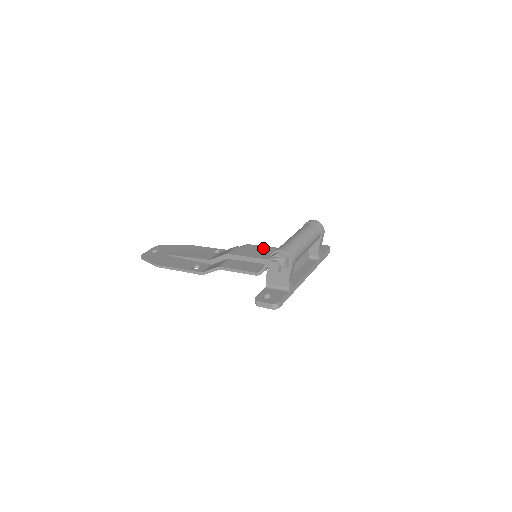
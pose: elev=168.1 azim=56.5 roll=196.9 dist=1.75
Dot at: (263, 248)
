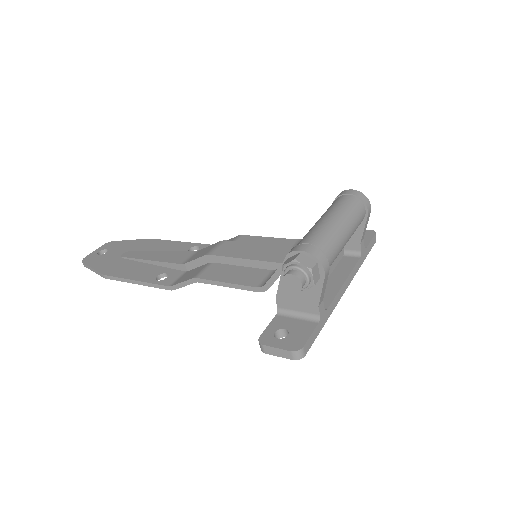
Dot at: (266, 241)
